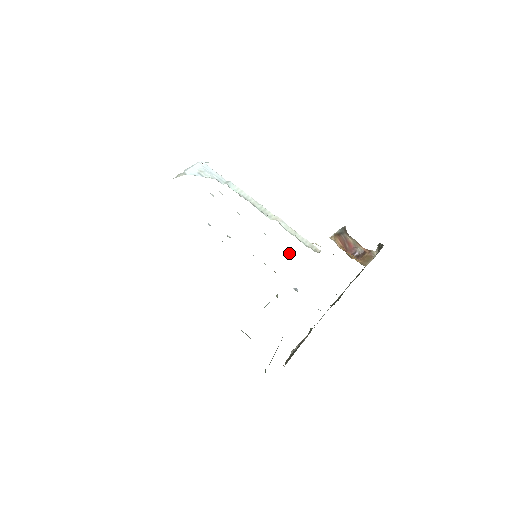
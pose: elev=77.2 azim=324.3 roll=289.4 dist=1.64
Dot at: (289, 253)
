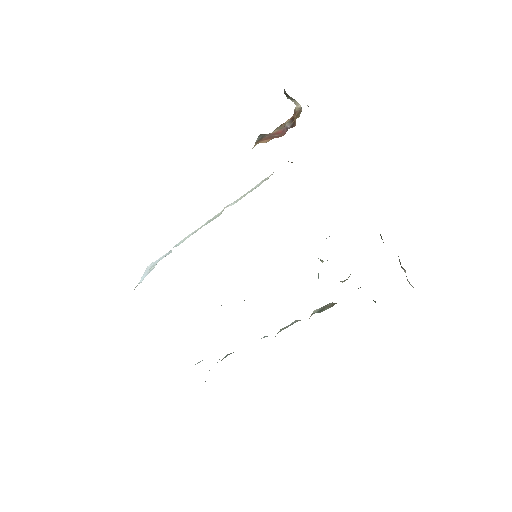
Dot at: occluded
